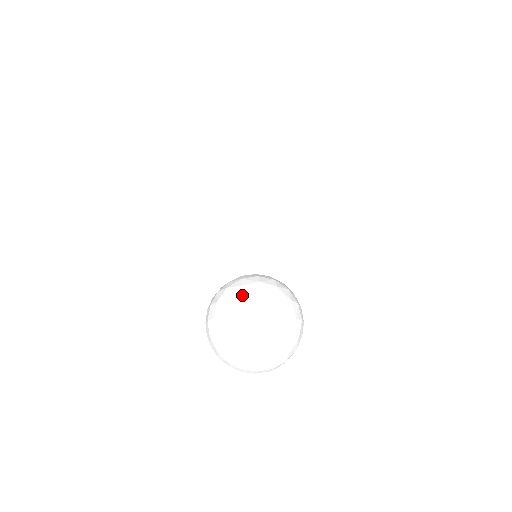
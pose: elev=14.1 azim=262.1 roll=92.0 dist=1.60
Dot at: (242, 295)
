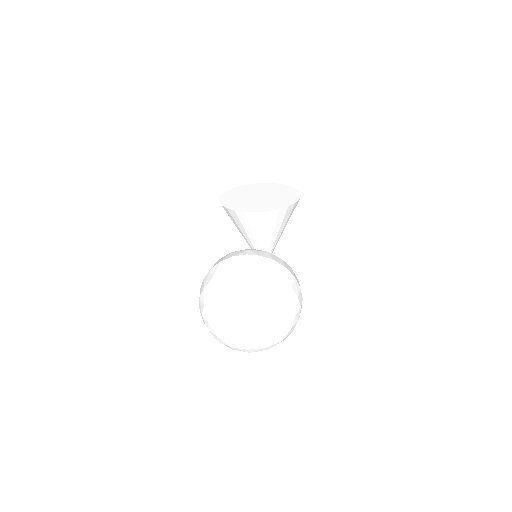
Dot at: (232, 252)
